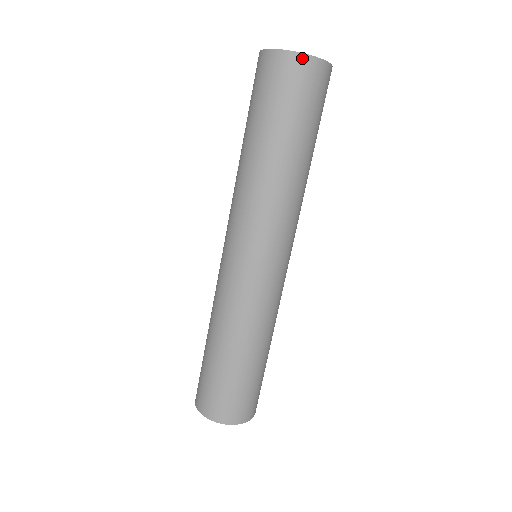
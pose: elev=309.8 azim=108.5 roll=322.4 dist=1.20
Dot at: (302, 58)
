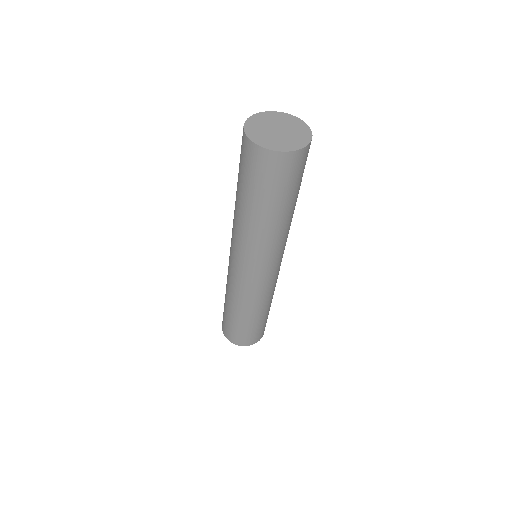
Dot at: (270, 153)
